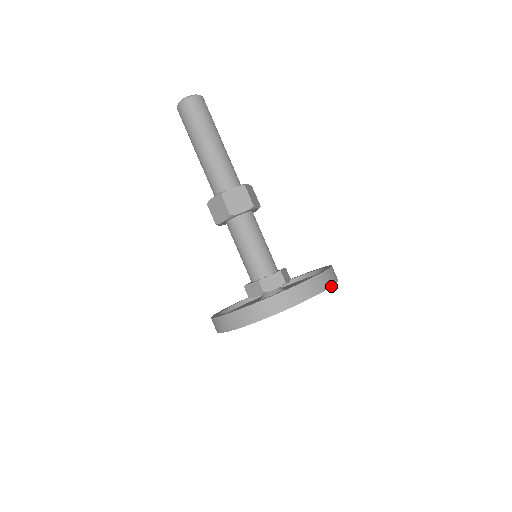
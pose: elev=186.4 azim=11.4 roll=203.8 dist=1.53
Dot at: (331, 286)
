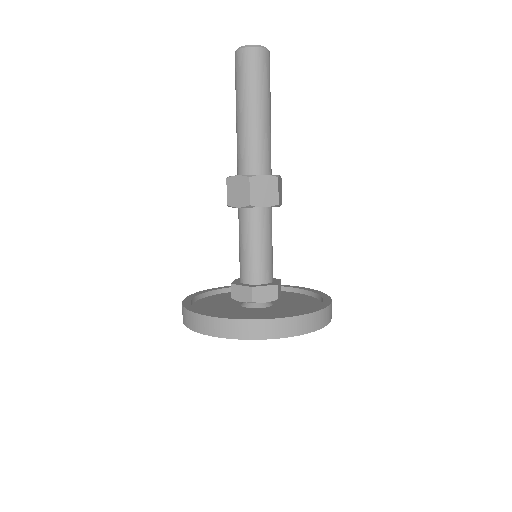
Dot at: (327, 324)
